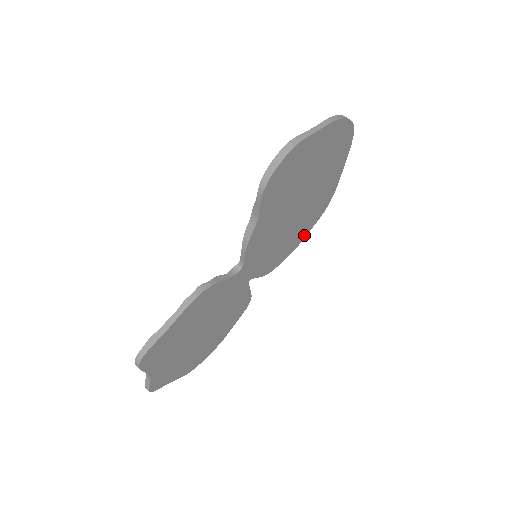
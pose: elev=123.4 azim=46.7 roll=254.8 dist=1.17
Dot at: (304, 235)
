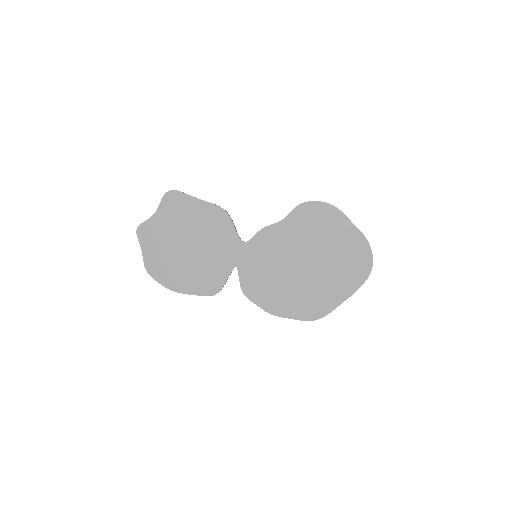
Dot at: (284, 313)
